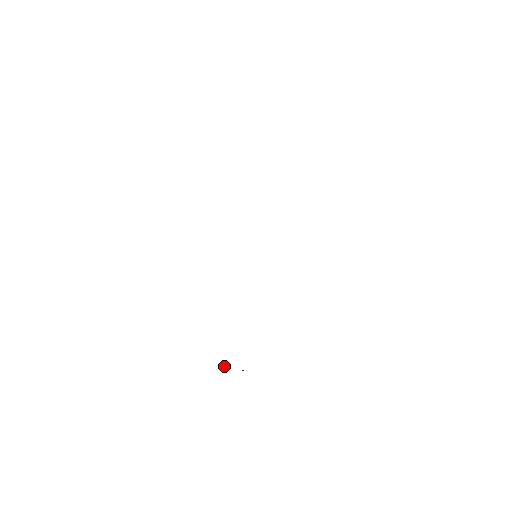
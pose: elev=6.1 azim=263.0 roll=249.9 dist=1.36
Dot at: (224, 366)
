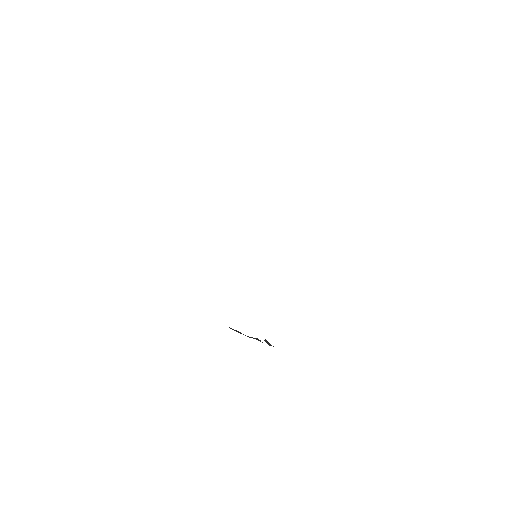
Dot at: (255, 338)
